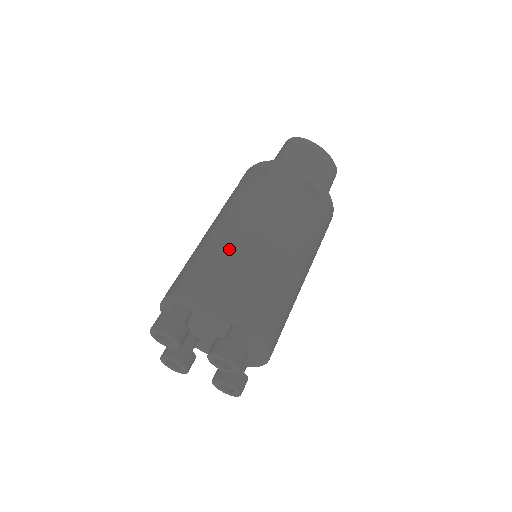
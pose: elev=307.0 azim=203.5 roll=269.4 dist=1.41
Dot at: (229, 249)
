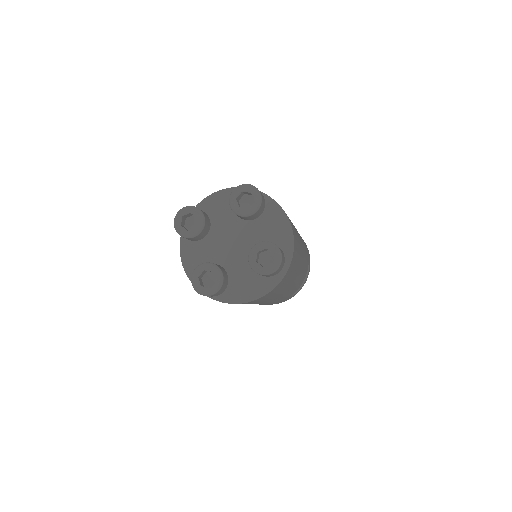
Dot at: occluded
